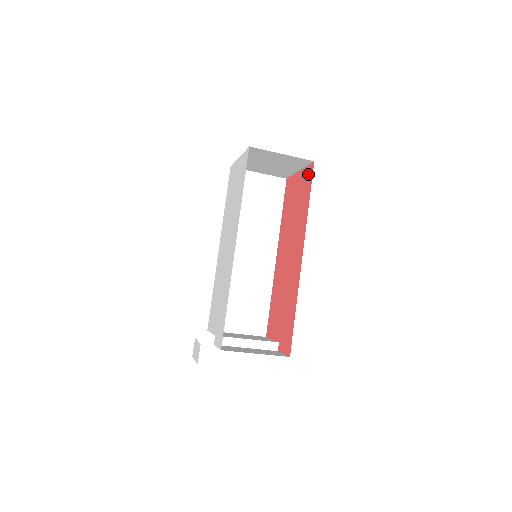
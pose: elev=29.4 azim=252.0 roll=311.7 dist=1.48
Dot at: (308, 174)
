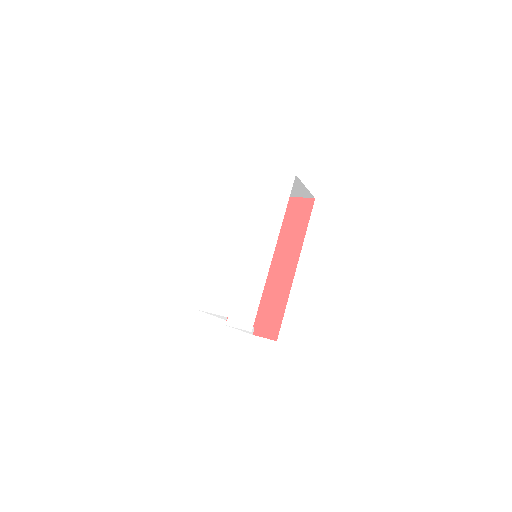
Dot at: (305, 205)
